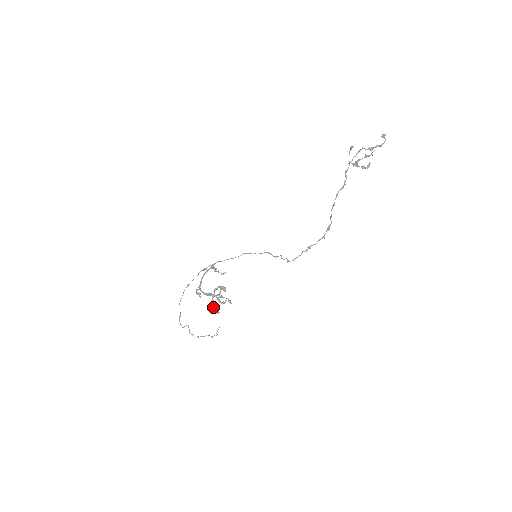
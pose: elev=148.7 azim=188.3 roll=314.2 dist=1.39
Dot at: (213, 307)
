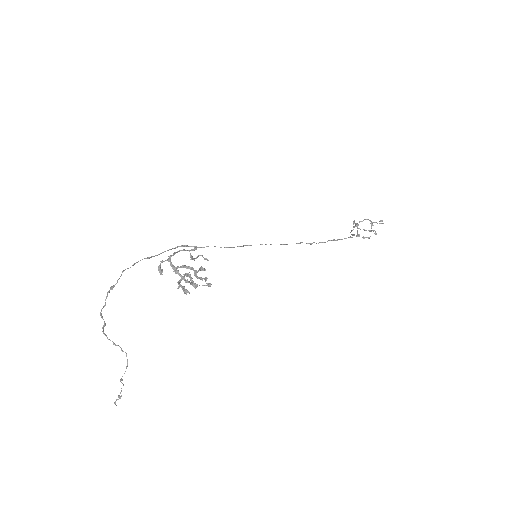
Dot at: (180, 284)
